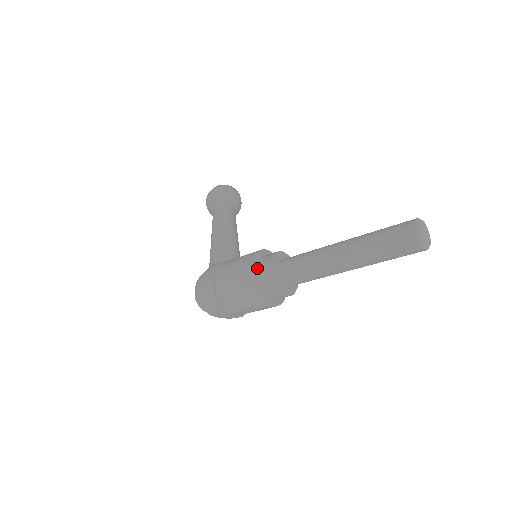
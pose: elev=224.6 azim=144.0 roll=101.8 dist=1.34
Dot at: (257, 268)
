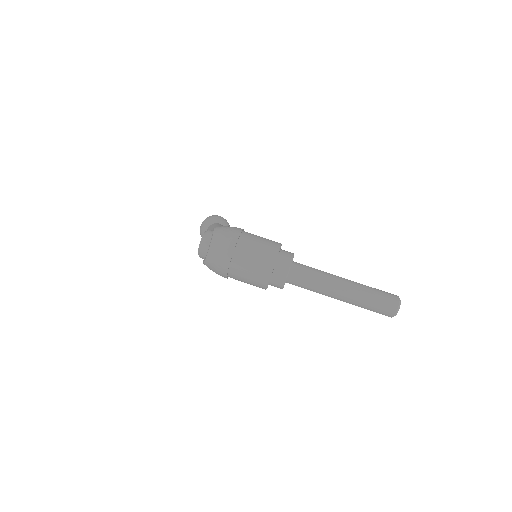
Dot at: (280, 249)
